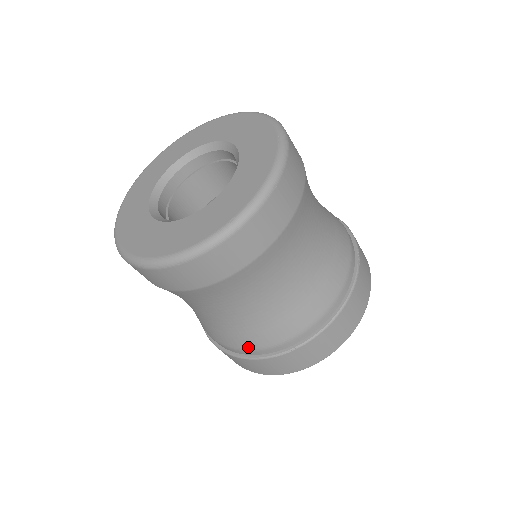
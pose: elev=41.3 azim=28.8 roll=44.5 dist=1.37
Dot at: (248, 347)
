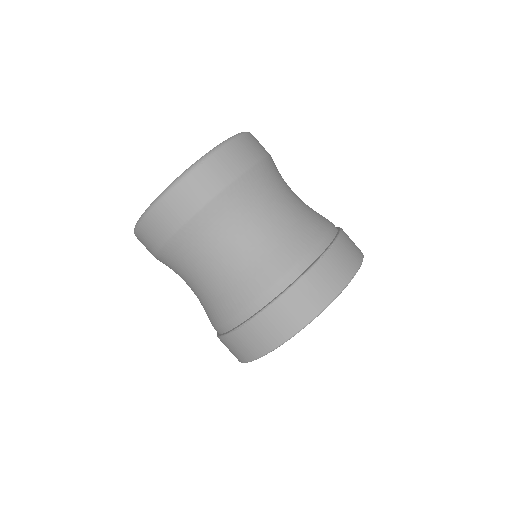
Dot at: (218, 322)
